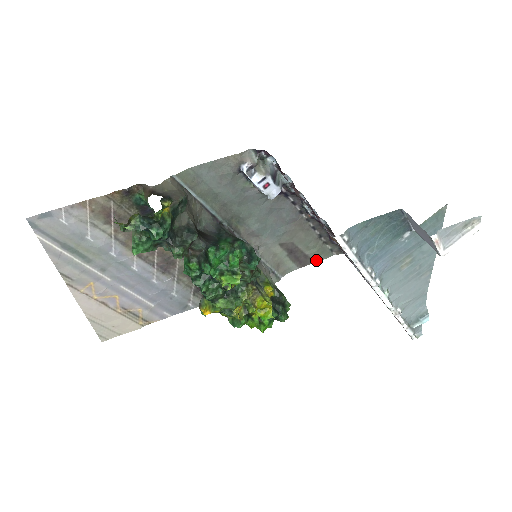
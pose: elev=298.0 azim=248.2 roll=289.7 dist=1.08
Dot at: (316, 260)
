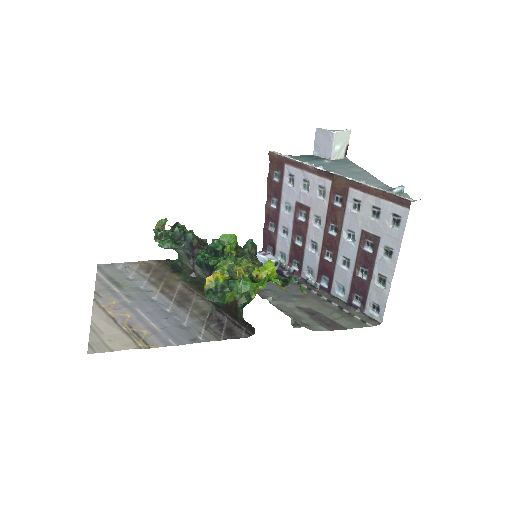
Dot at: (349, 328)
